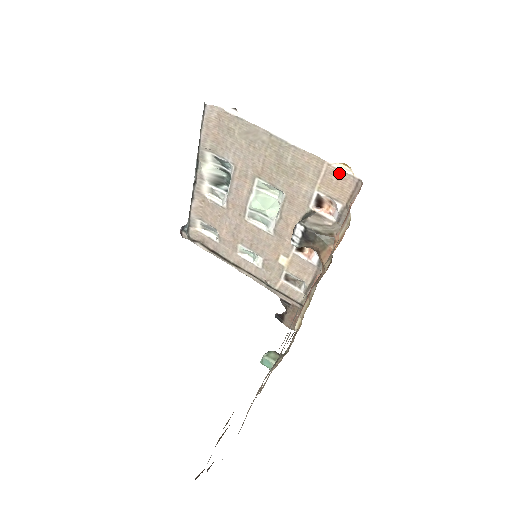
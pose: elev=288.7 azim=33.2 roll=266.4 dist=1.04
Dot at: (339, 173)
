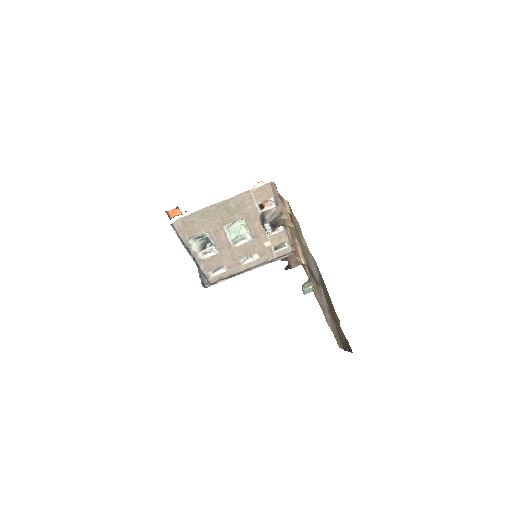
Dot at: (260, 188)
